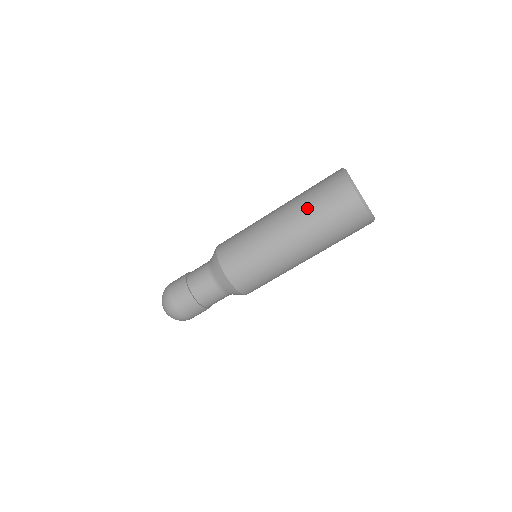
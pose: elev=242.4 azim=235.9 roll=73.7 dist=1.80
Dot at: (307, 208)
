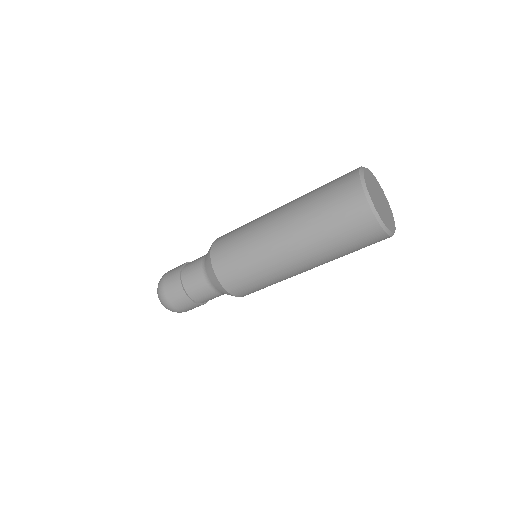
Dot at: (309, 214)
